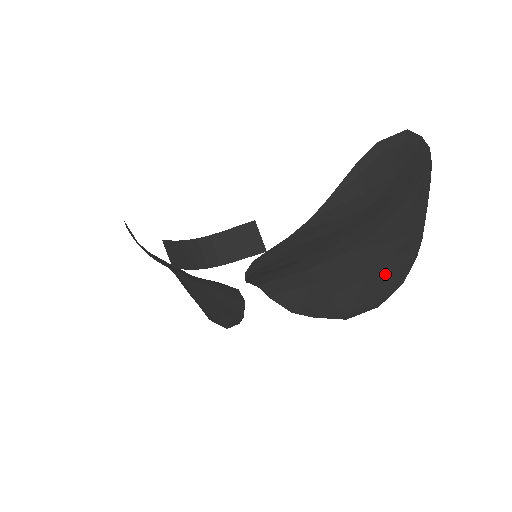
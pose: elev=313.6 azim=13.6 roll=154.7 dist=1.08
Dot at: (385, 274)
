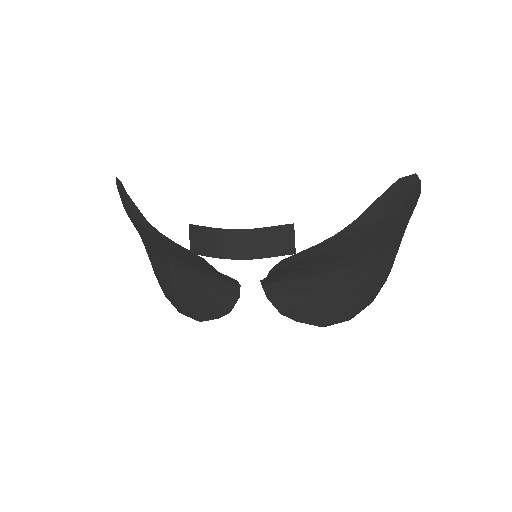
Dot at: (364, 292)
